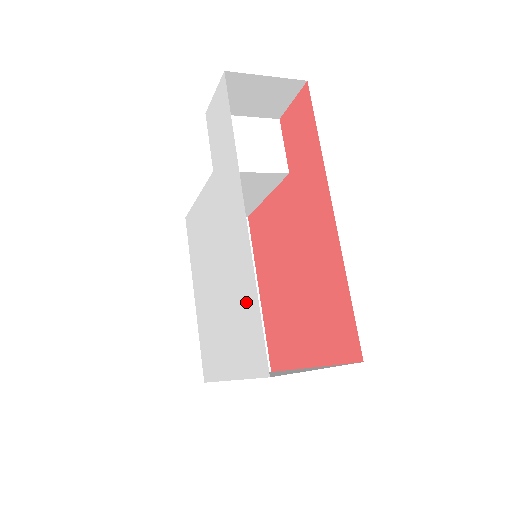
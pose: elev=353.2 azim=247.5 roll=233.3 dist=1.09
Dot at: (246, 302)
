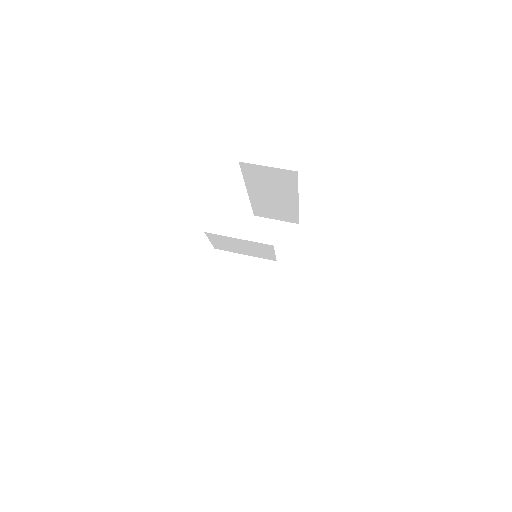
Dot at: occluded
